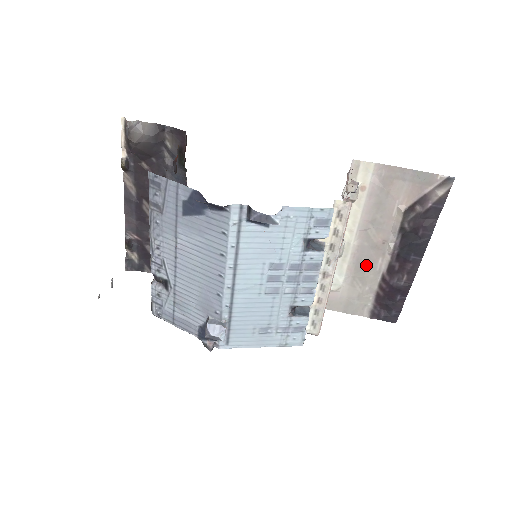
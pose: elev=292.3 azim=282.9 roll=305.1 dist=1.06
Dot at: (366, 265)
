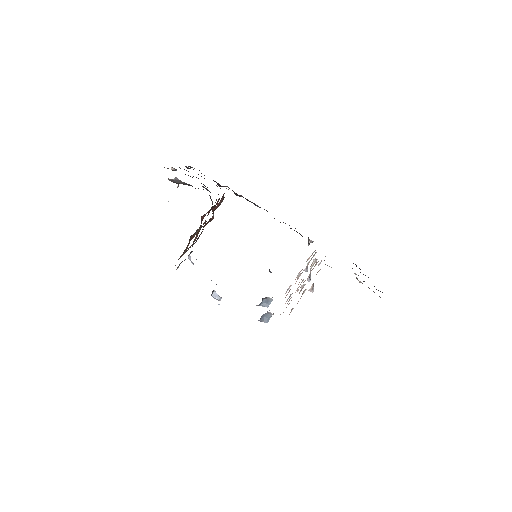
Dot at: occluded
